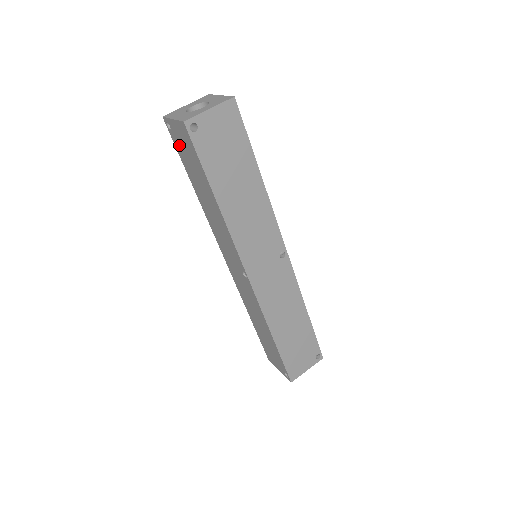
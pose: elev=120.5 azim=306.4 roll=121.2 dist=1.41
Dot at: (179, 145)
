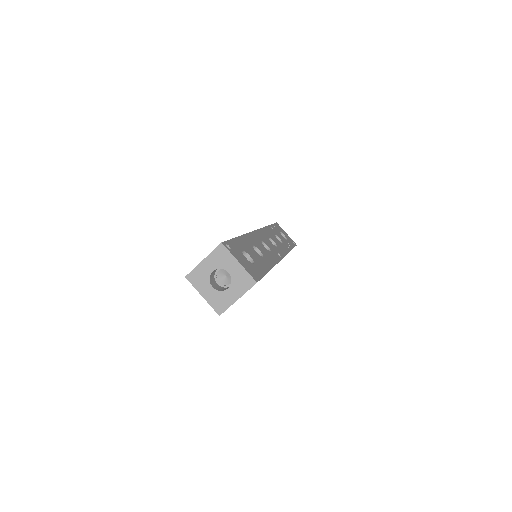
Dot at: occluded
